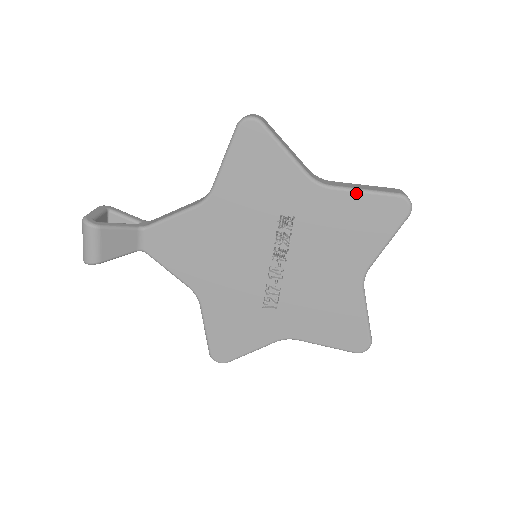
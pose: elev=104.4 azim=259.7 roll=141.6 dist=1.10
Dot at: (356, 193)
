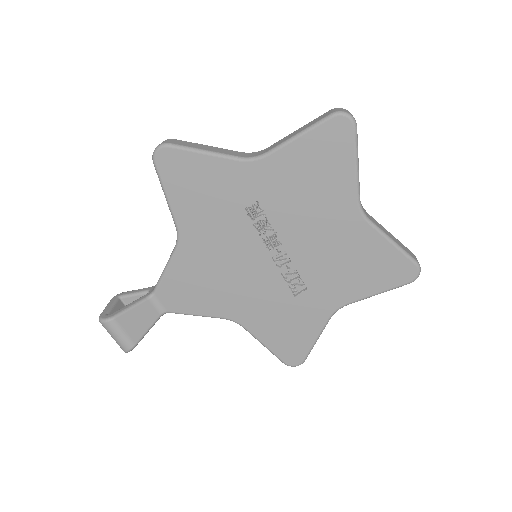
Dot at: (292, 143)
